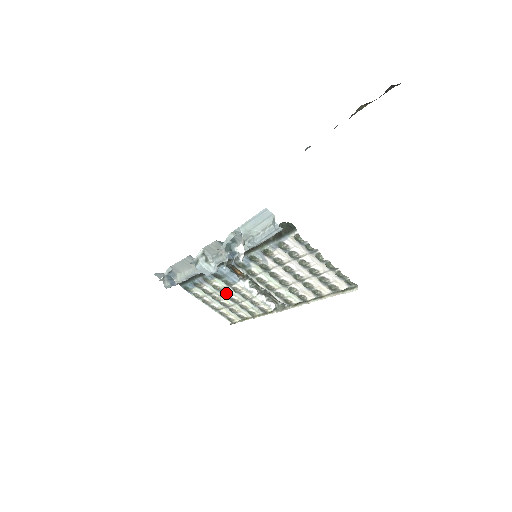
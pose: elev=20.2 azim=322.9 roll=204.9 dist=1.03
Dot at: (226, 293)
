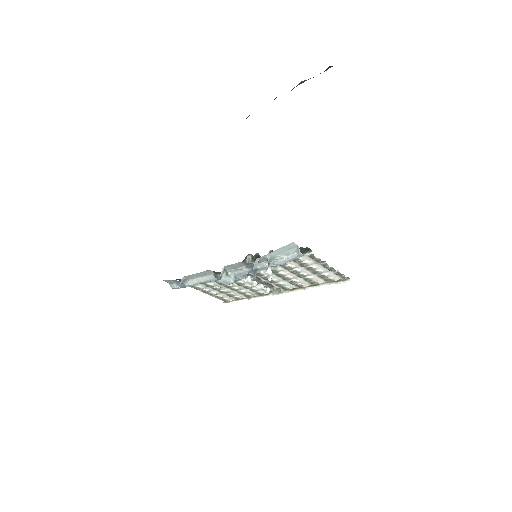
Dot at: (229, 286)
